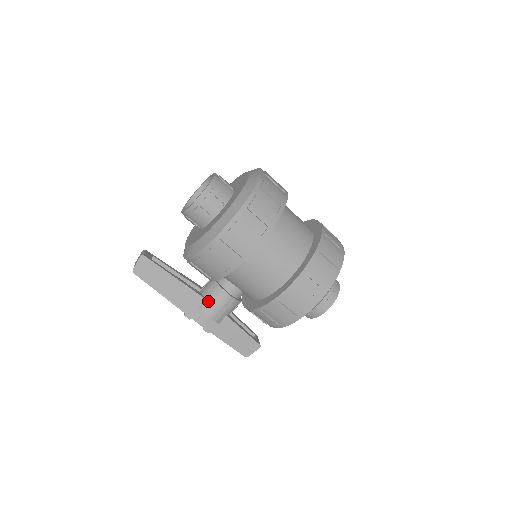
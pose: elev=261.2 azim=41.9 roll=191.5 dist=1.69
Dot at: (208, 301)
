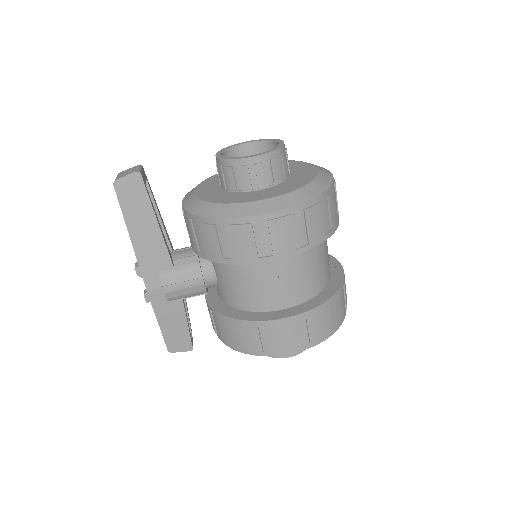
Dot at: (175, 271)
